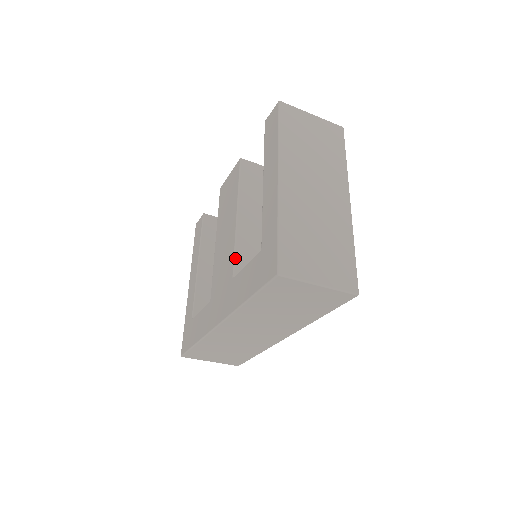
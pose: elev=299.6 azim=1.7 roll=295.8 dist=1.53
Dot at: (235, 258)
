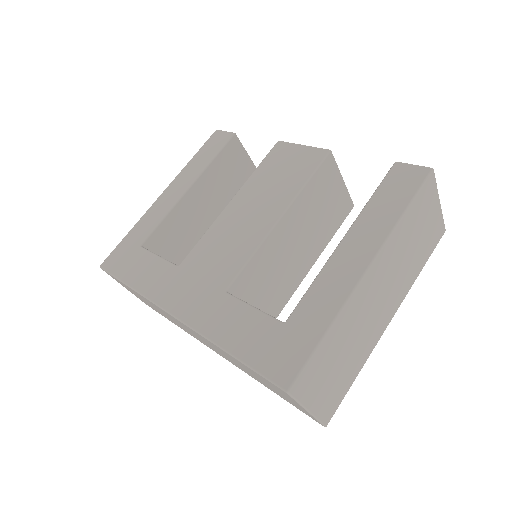
Dot at: (243, 269)
